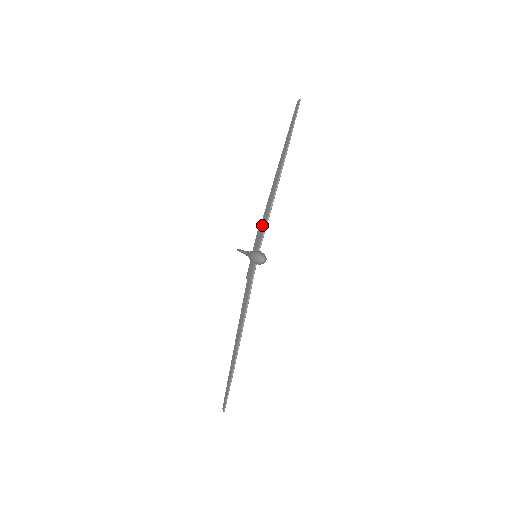
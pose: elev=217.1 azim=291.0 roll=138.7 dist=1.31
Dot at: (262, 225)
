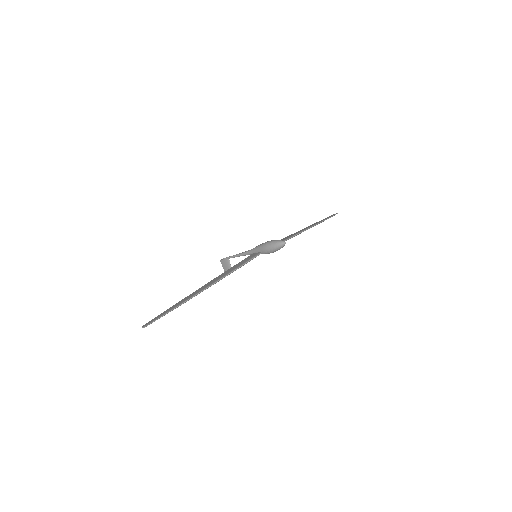
Dot at: occluded
